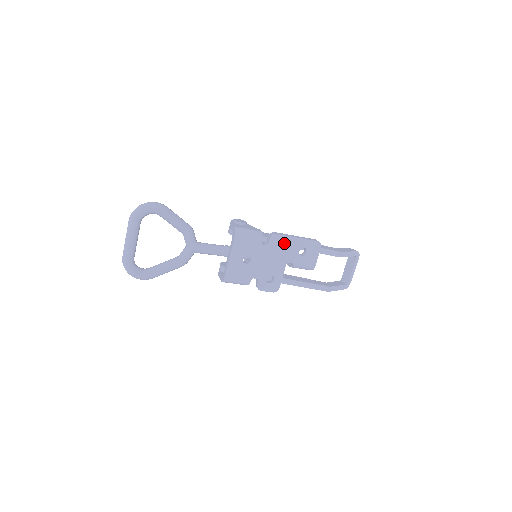
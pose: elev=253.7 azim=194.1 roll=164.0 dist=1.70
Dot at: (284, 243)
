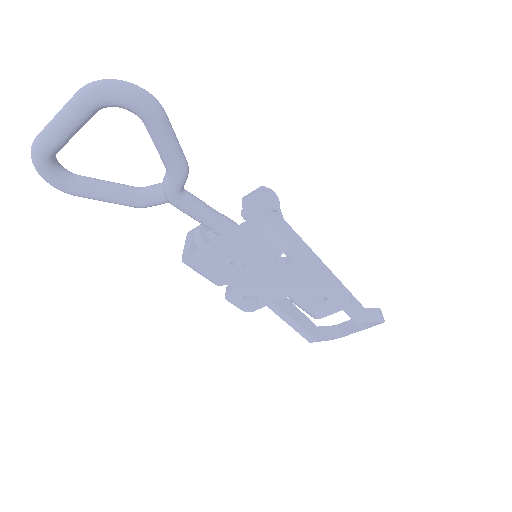
Dot at: (306, 277)
